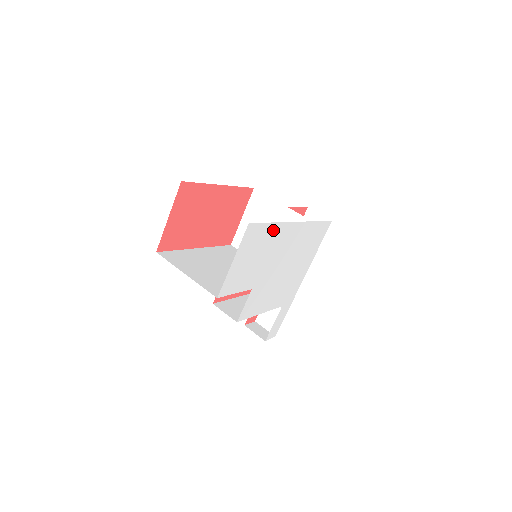
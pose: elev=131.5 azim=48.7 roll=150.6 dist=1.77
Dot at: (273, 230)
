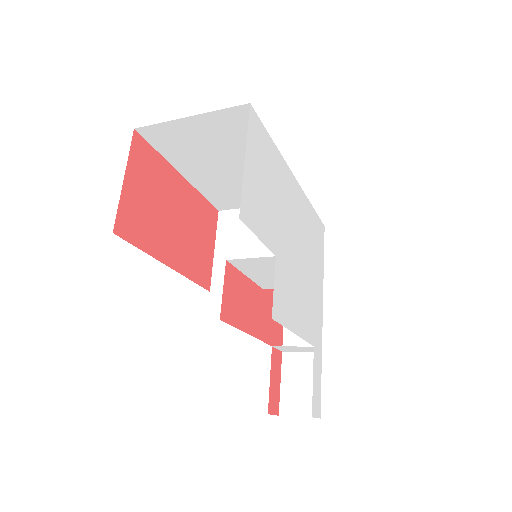
Dot at: (276, 159)
